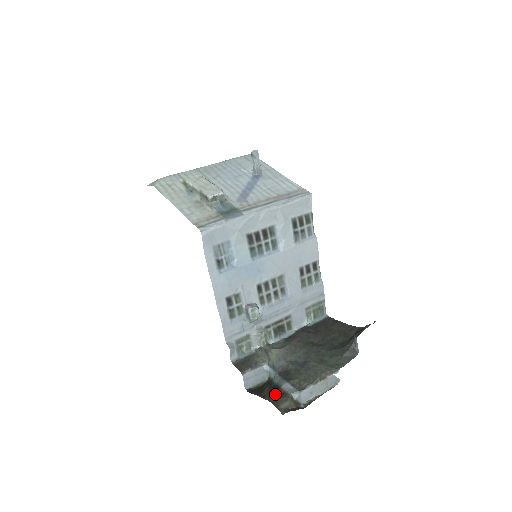
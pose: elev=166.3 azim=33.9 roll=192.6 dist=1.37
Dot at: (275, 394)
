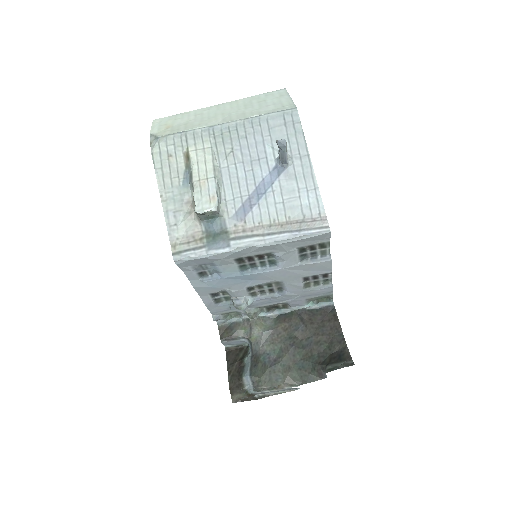
Dot at: (236, 381)
